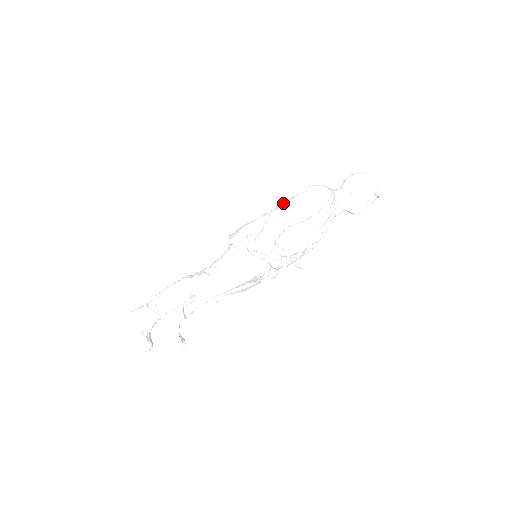
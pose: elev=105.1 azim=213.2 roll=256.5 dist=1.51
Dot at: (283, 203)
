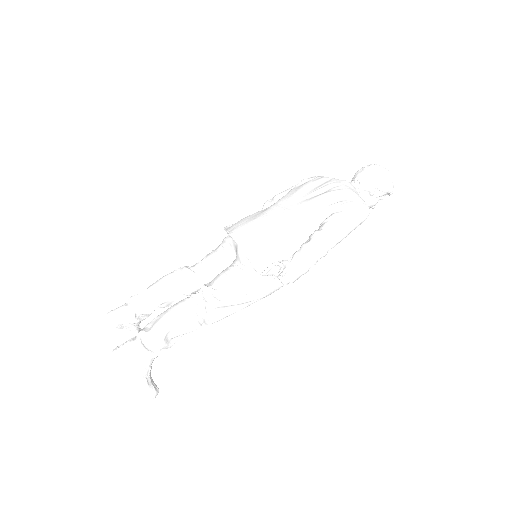
Dot at: (309, 210)
